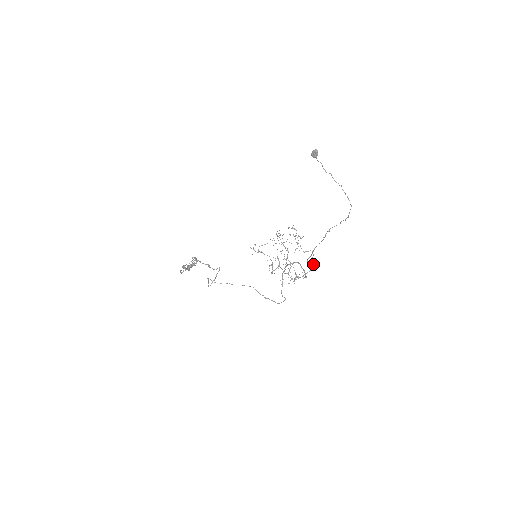
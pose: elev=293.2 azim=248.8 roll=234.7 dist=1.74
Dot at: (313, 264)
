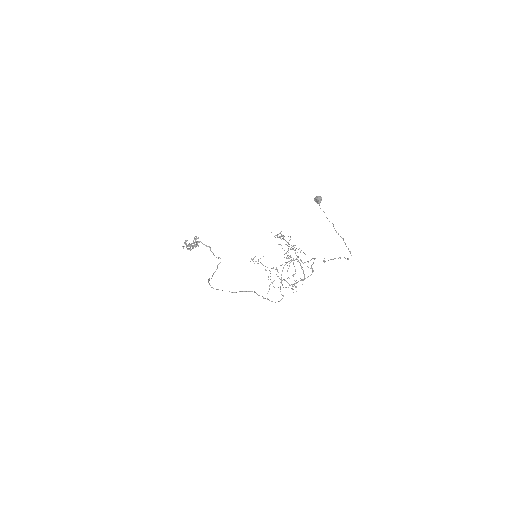
Dot at: (312, 269)
